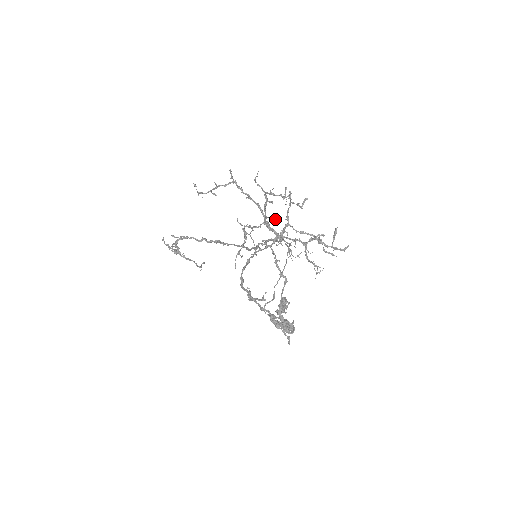
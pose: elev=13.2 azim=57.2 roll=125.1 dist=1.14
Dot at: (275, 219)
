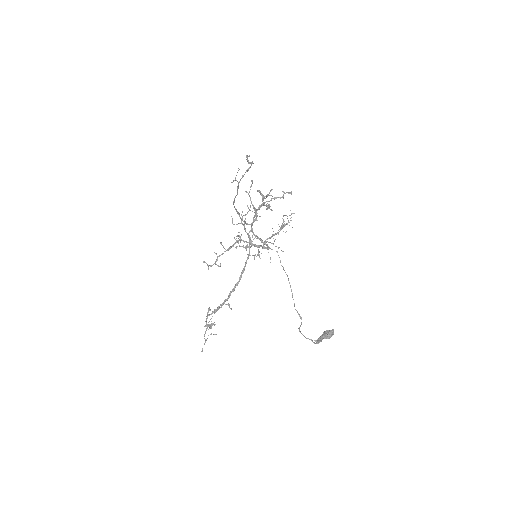
Dot at: (256, 235)
